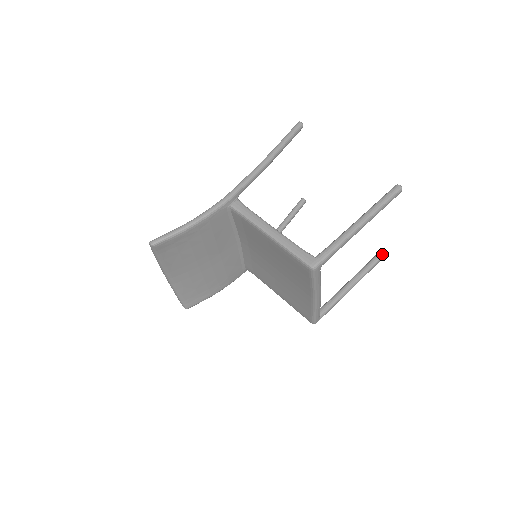
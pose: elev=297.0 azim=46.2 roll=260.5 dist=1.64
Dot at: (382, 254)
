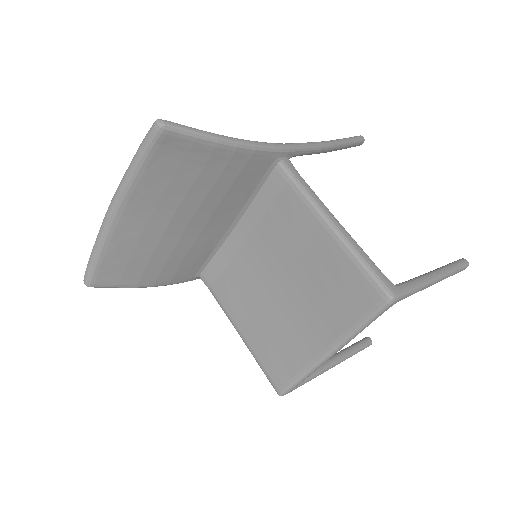
Dot at: (368, 342)
